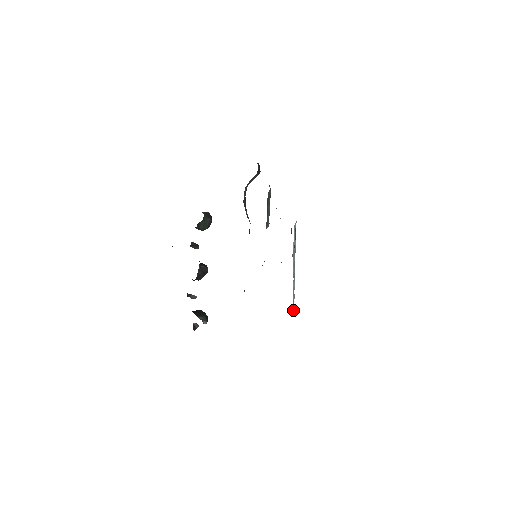
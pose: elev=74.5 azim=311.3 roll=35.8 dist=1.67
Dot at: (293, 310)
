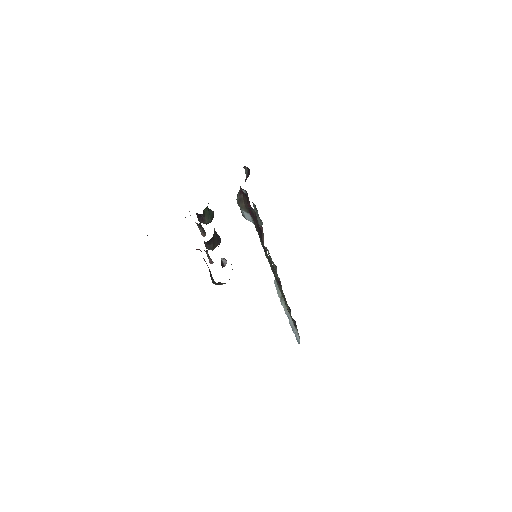
Dot at: (298, 341)
